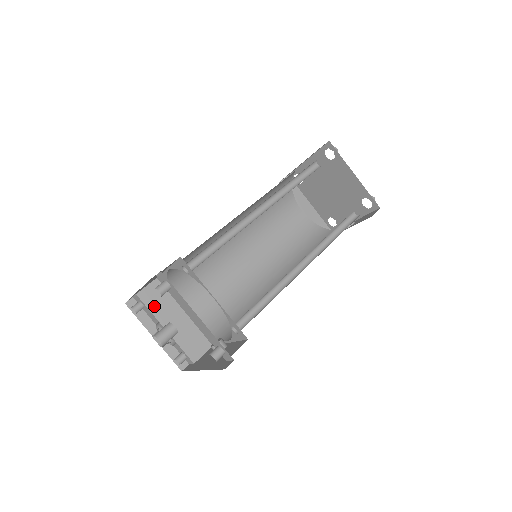
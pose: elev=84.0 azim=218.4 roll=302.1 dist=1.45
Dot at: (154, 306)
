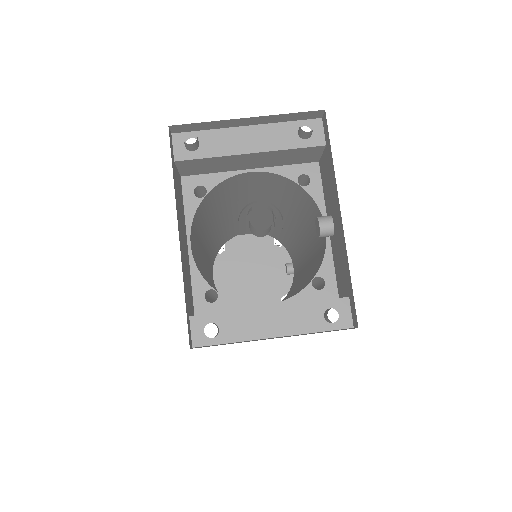
Dot at: occluded
